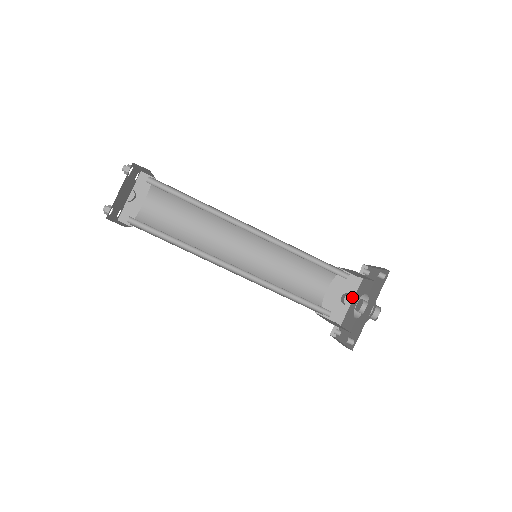
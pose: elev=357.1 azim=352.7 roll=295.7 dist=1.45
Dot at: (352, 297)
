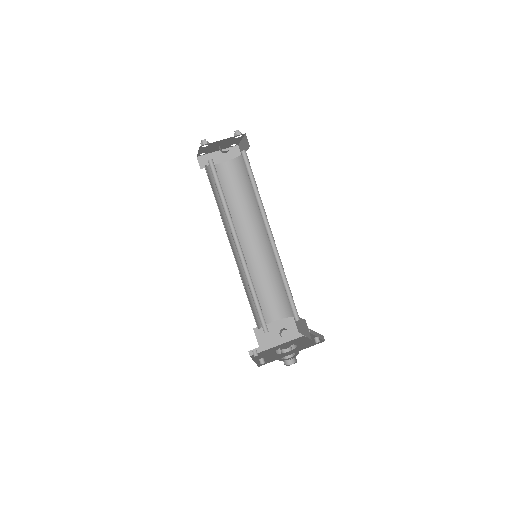
Dot at: (284, 342)
